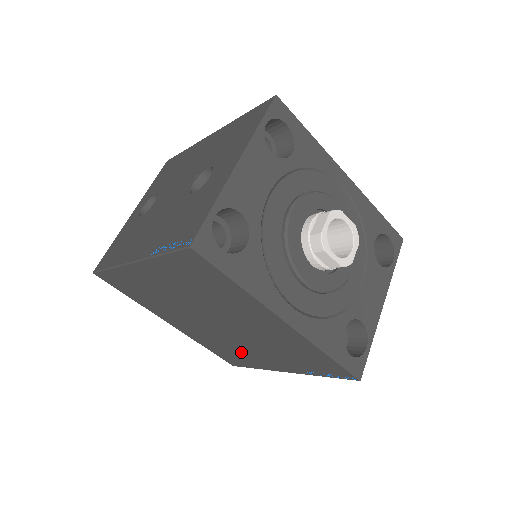
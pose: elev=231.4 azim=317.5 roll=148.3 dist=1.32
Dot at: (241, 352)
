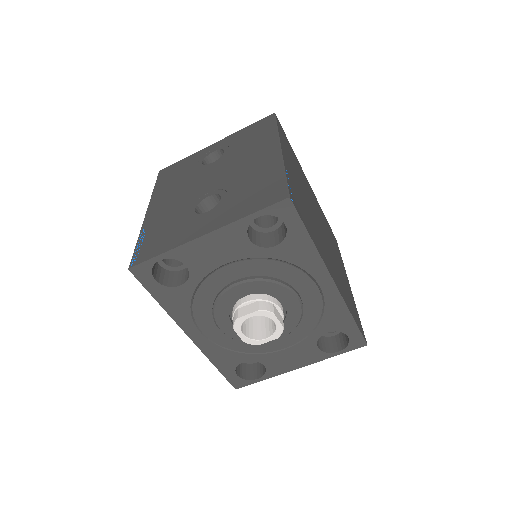
Dot at: occluded
